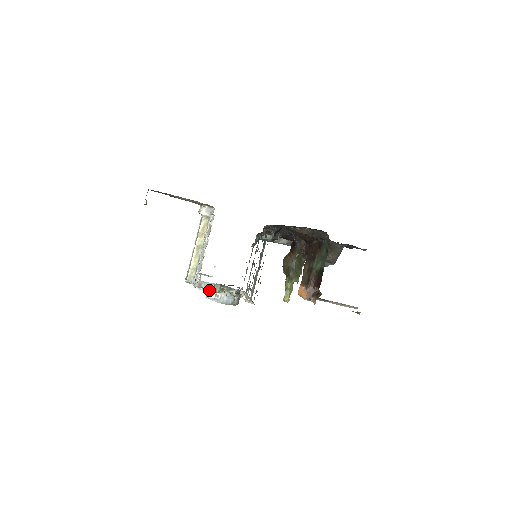
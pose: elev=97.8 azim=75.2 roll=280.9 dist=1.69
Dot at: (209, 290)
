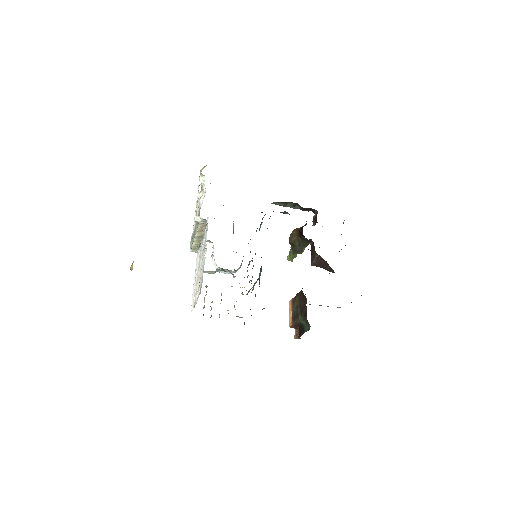
Dot at: occluded
